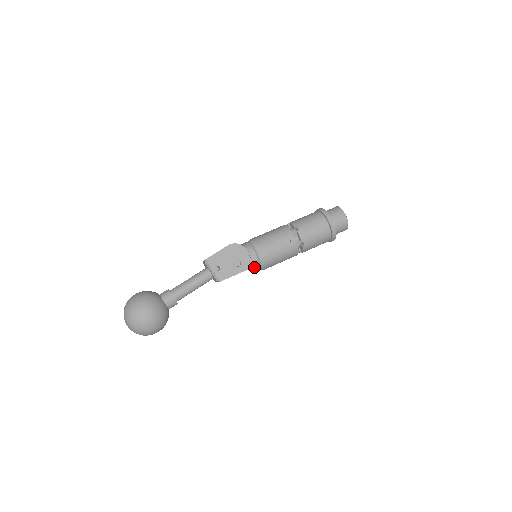
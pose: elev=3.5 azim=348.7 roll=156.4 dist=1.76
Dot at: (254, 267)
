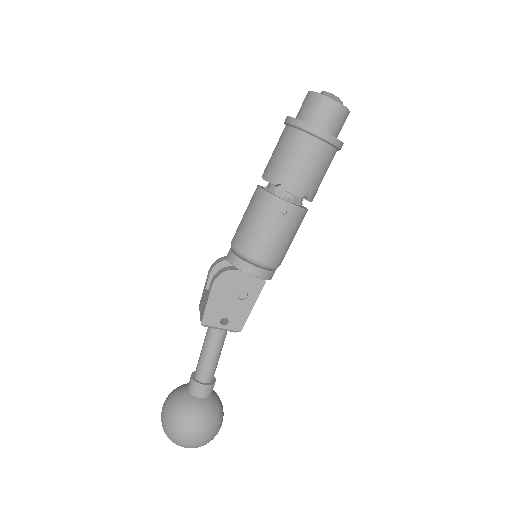
Dot at: occluded
